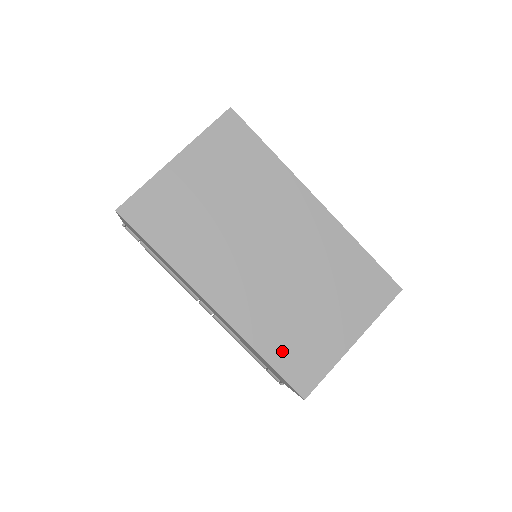
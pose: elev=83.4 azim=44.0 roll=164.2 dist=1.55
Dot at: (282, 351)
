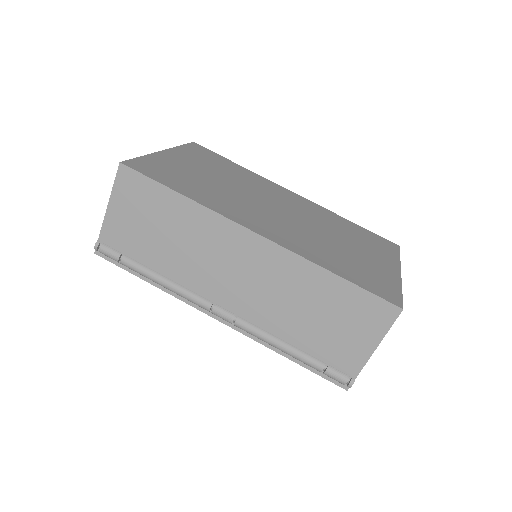
Dot at: (347, 271)
